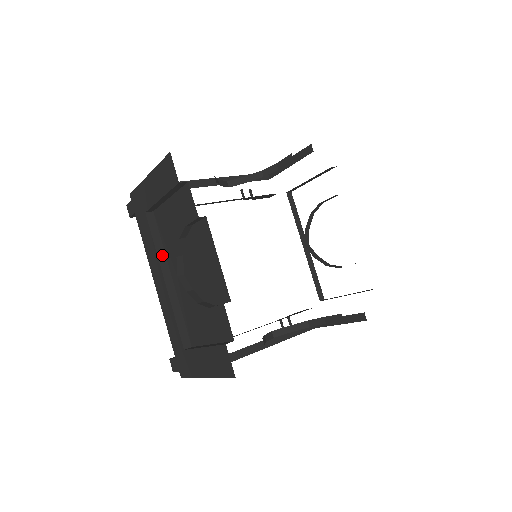
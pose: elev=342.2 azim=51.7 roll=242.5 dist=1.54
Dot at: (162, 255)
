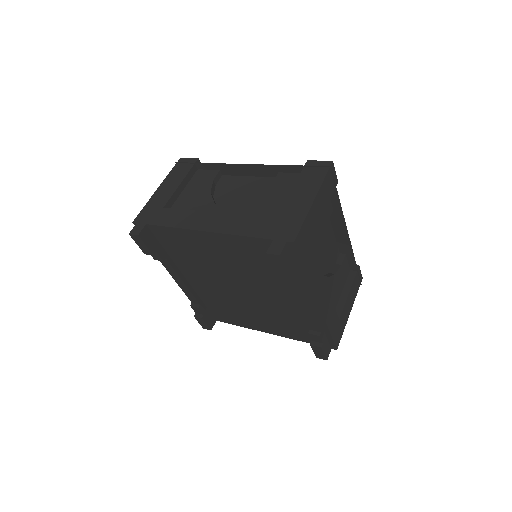
Dot at: occluded
